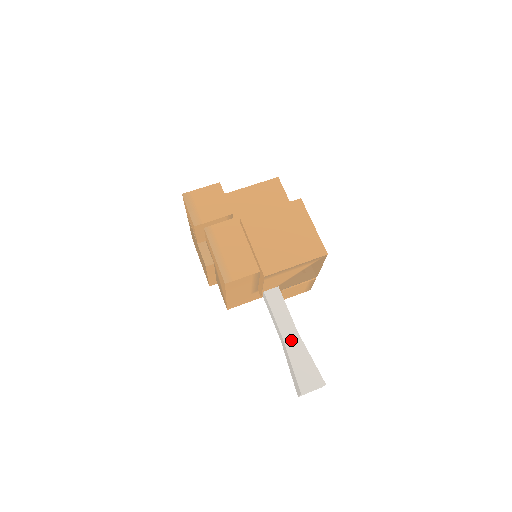
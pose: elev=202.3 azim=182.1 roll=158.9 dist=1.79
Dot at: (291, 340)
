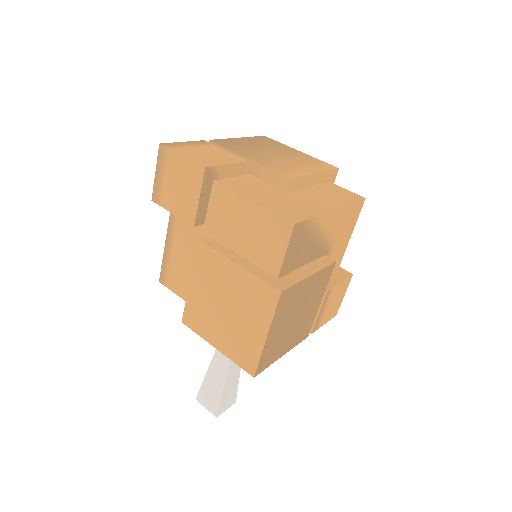
Dot at: (219, 361)
